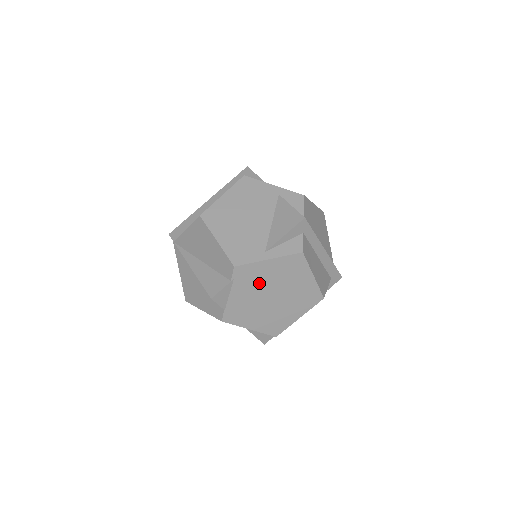
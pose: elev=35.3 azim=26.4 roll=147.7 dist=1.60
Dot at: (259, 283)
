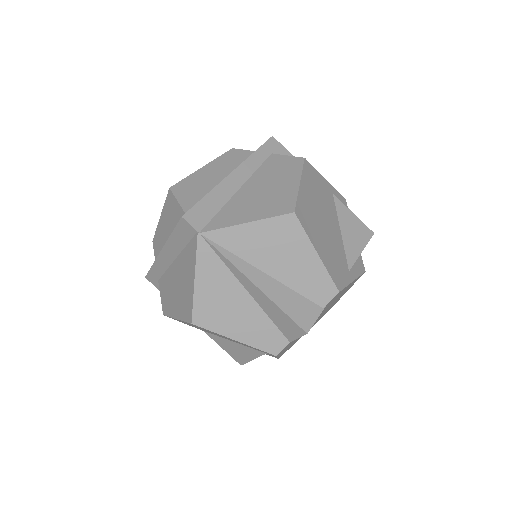
Dot at: (328, 306)
